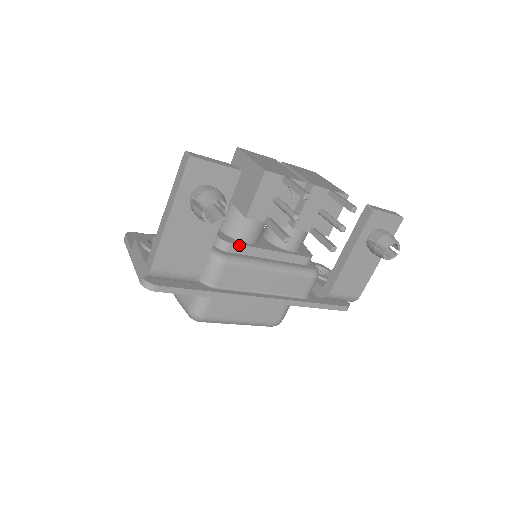
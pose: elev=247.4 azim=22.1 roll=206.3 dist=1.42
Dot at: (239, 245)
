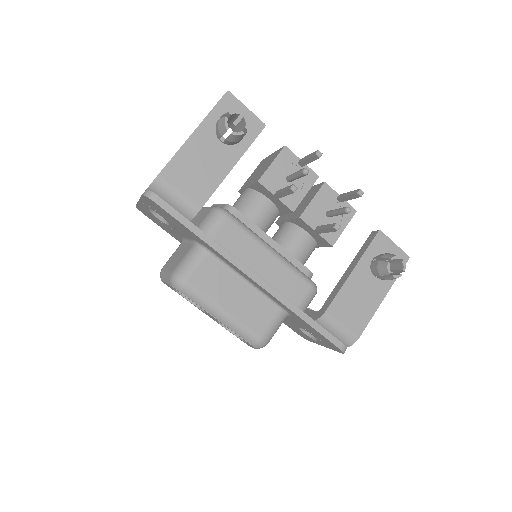
Dot at: (244, 216)
